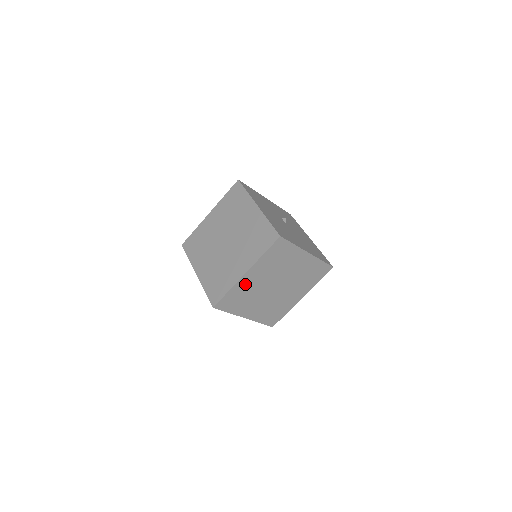
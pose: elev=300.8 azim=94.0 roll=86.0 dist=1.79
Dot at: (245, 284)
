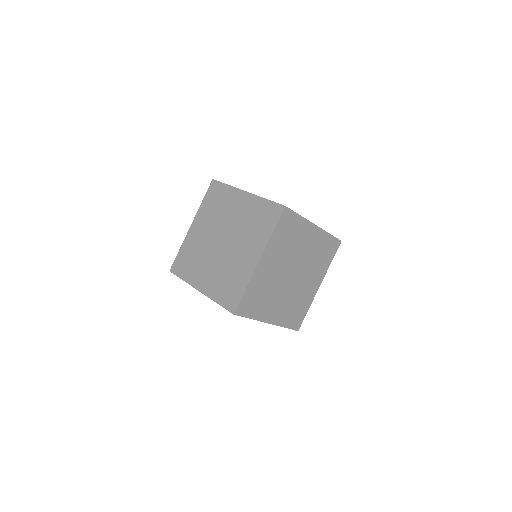
Dot at: (261, 276)
